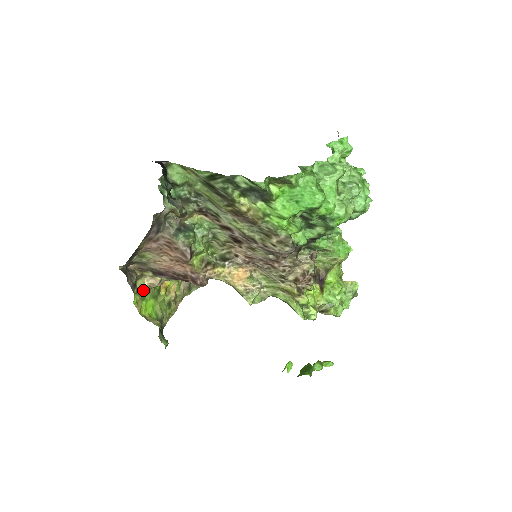
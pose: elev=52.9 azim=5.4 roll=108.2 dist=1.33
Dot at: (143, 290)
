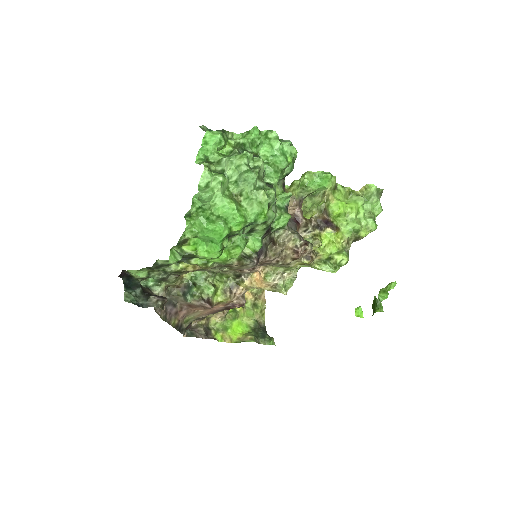
Dot at: (220, 325)
